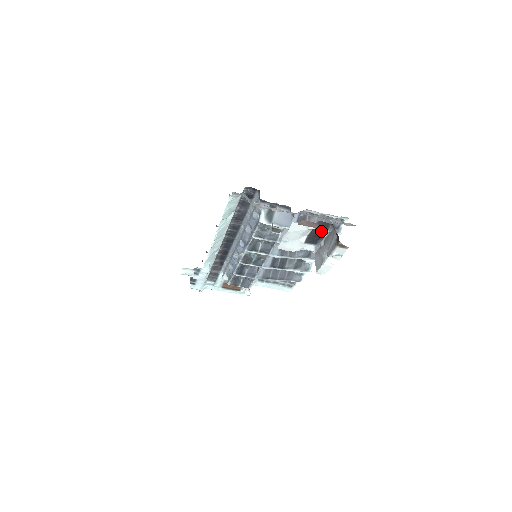
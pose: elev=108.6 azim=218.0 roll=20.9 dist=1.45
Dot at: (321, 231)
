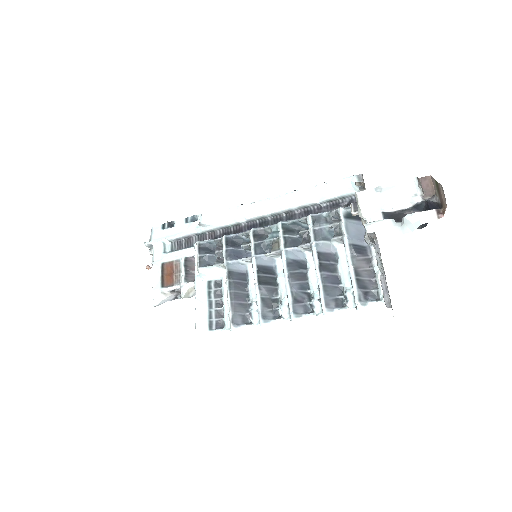
Dot at: occluded
